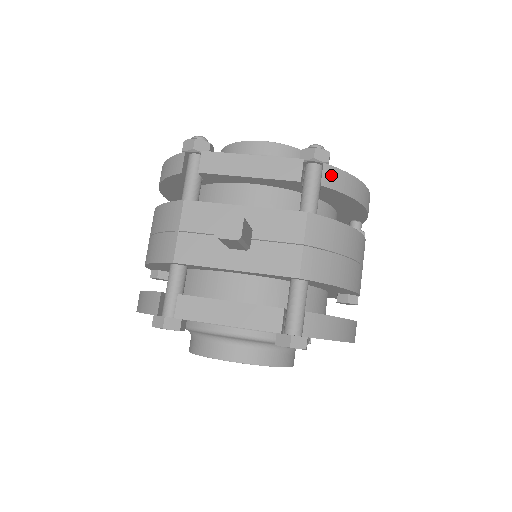
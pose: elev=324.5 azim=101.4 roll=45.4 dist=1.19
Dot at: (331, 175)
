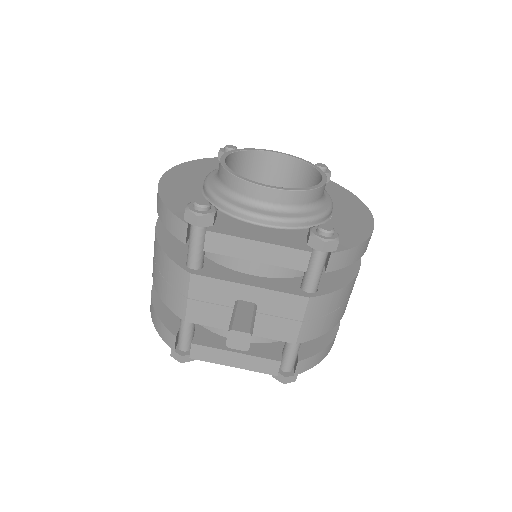
Dot at: (337, 260)
